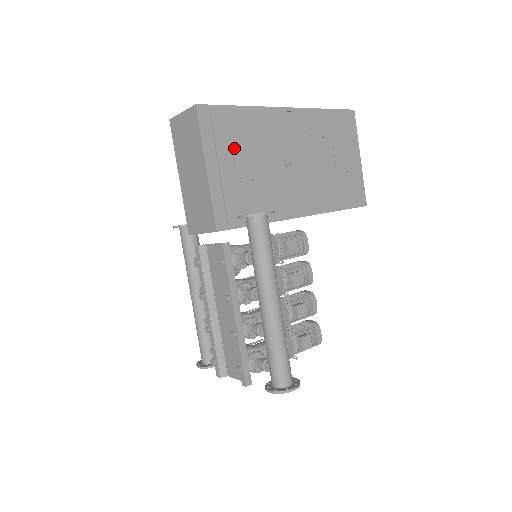
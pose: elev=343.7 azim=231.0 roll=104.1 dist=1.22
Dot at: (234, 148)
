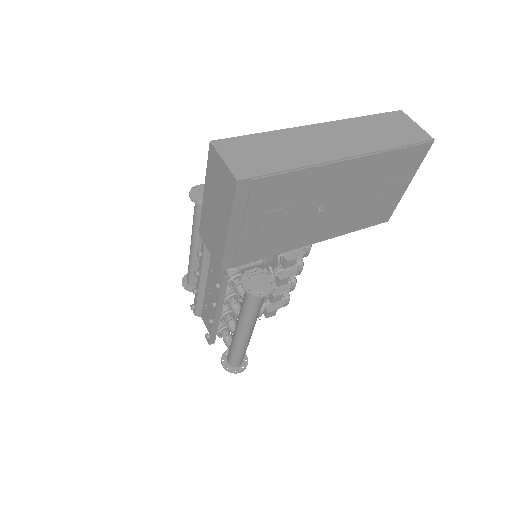
Dot at: (265, 210)
